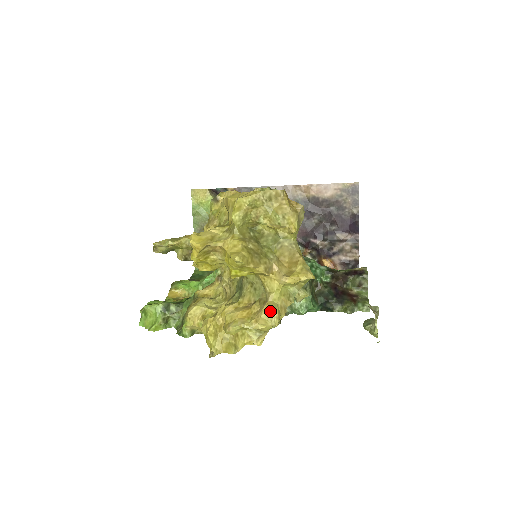
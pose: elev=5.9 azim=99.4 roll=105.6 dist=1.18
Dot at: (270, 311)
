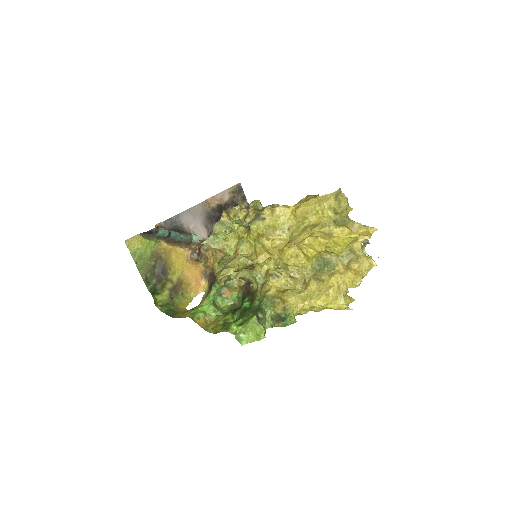
Dot at: (370, 260)
